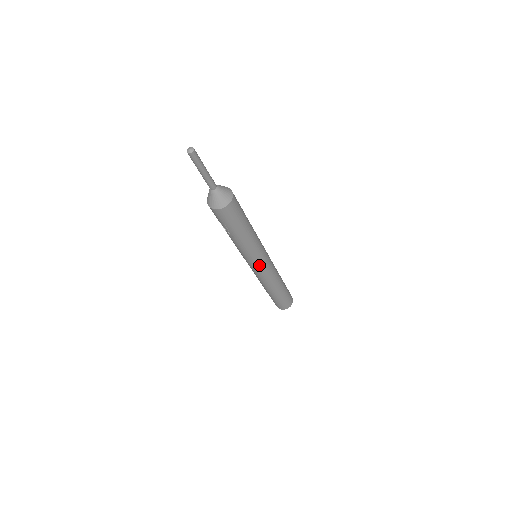
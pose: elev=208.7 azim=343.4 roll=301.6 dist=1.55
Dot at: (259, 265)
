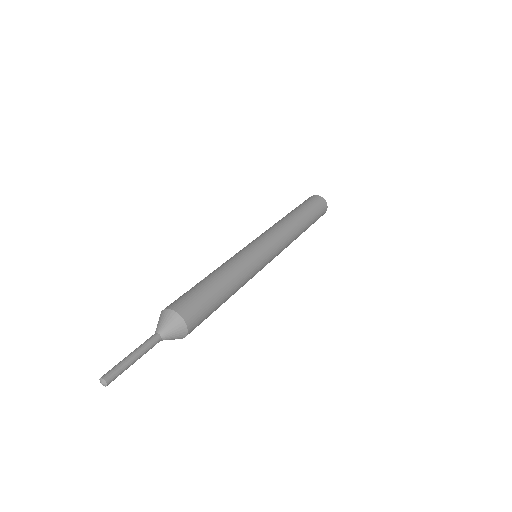
Dot at: occluded
